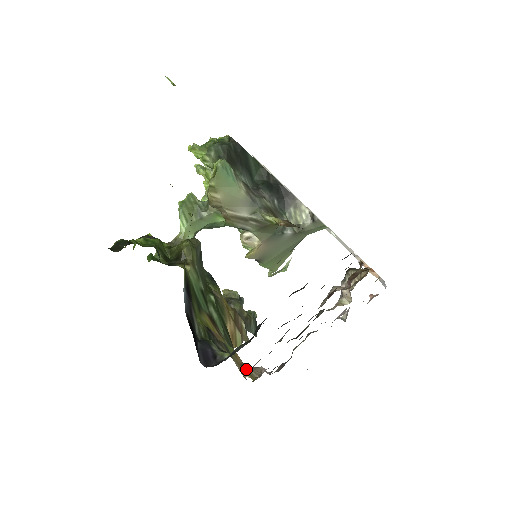
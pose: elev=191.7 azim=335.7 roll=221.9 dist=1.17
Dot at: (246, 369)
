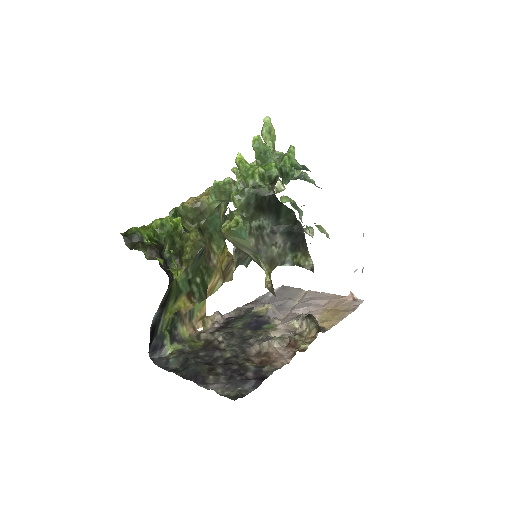
Dot at: (204, 320)
